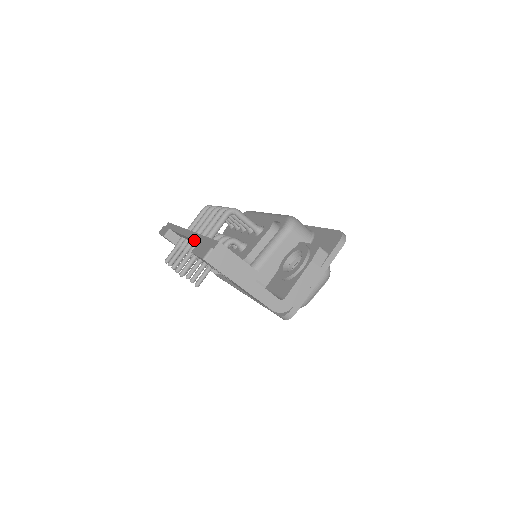
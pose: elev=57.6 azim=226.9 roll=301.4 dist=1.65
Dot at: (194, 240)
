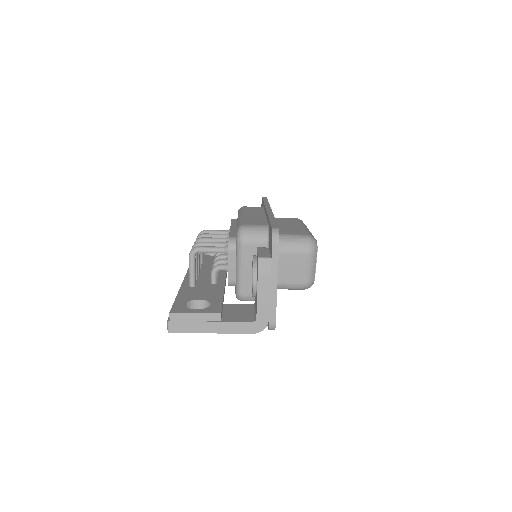
Dot at: occluded
